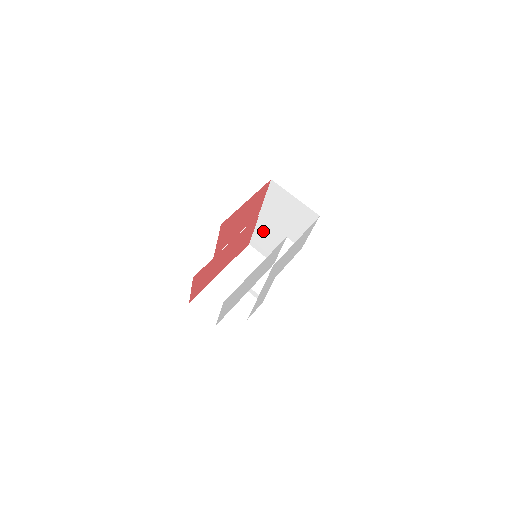
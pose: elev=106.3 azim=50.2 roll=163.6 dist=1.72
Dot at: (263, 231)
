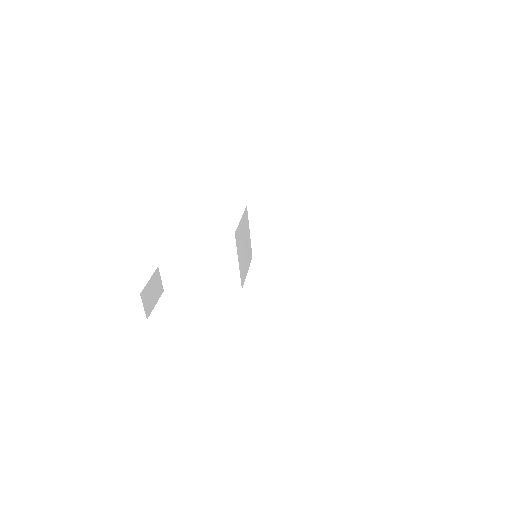
Dot at: occluded
